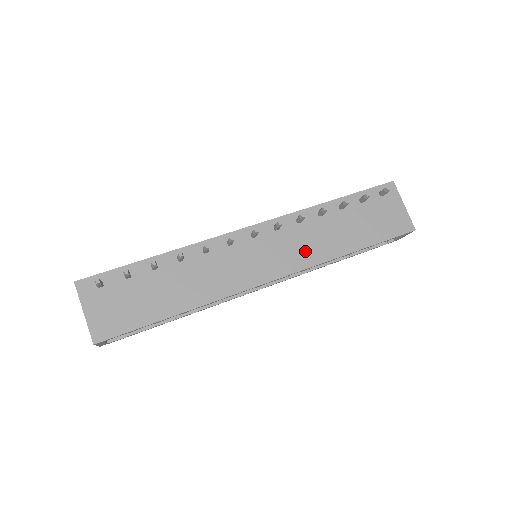
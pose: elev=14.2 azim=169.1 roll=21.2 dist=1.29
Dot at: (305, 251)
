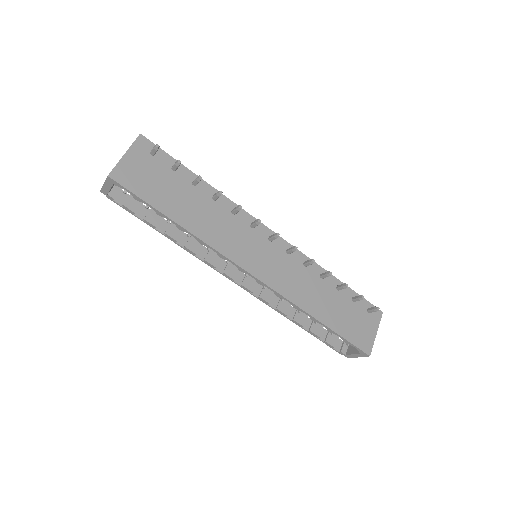
Dot at: (291, 285)
